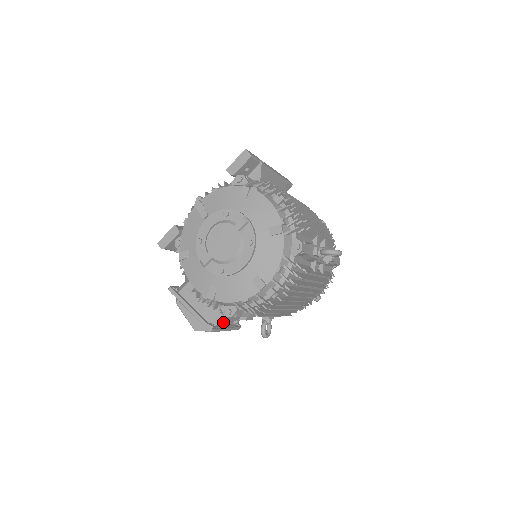
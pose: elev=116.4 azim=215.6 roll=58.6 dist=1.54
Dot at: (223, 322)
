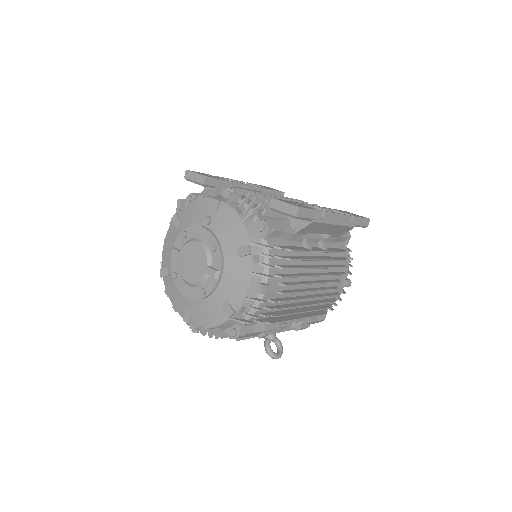
Dot at: occluded
